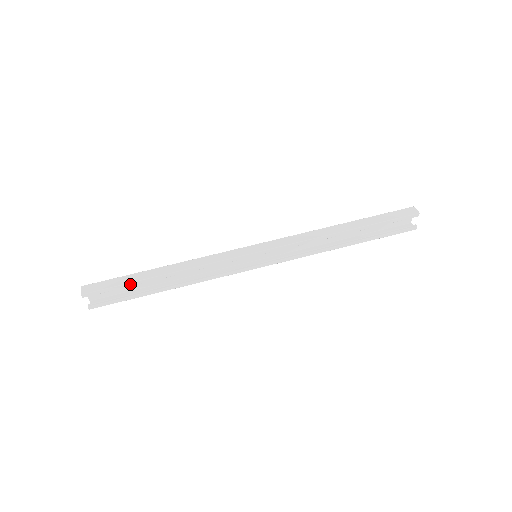
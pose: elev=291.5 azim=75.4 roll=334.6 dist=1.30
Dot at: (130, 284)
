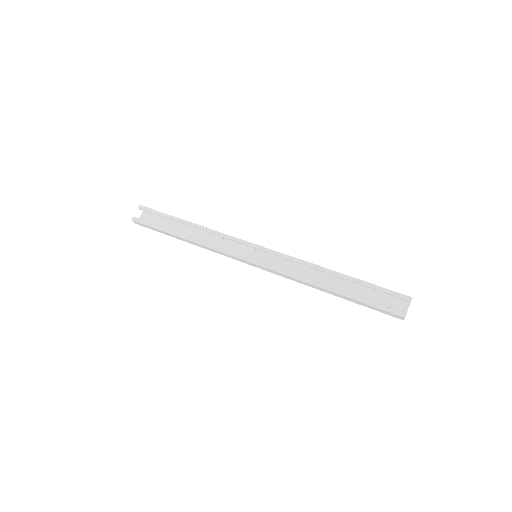
Dot at: (169, 216)
